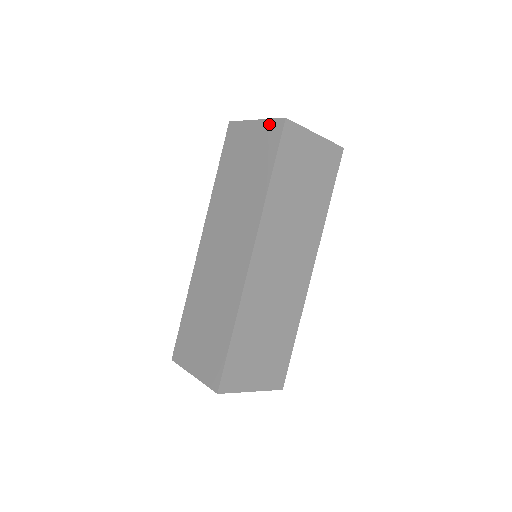
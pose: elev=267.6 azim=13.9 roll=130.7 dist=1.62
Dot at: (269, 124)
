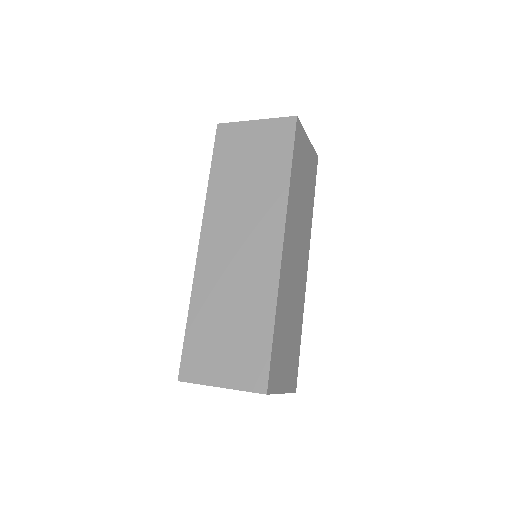
Dot at: (276, 122)
